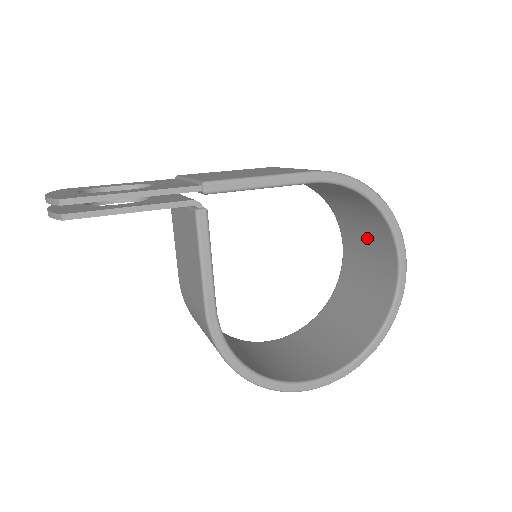
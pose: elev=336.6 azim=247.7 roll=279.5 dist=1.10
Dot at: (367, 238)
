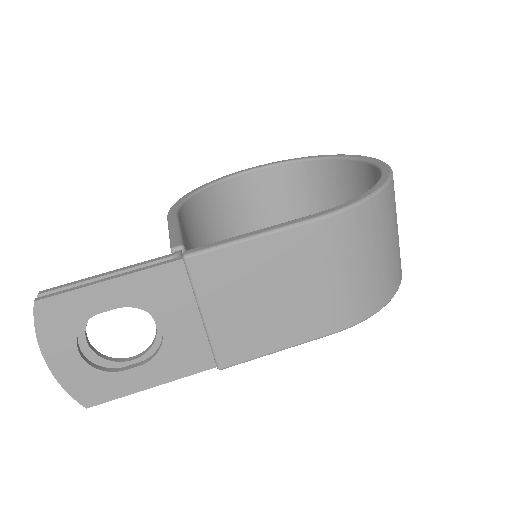
Dot at: occluded
